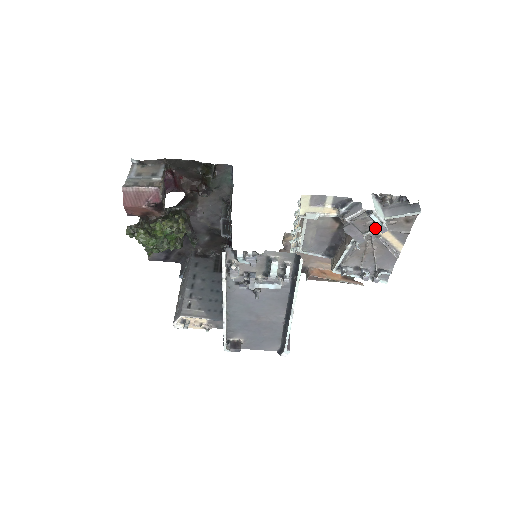
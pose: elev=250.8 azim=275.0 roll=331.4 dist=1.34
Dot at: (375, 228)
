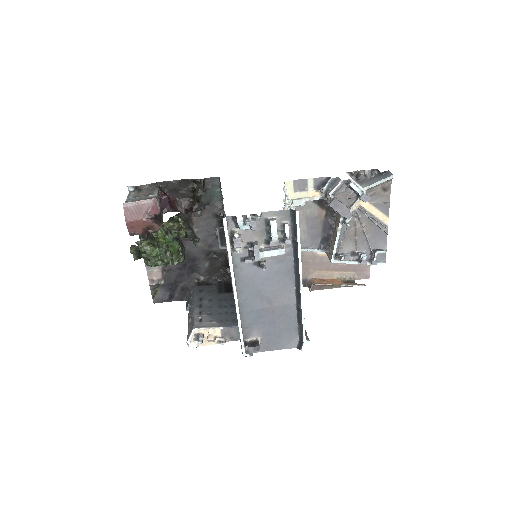
Dot at: (358, 199)
